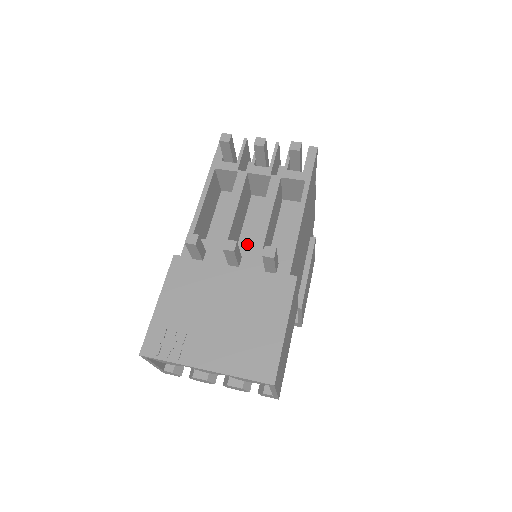
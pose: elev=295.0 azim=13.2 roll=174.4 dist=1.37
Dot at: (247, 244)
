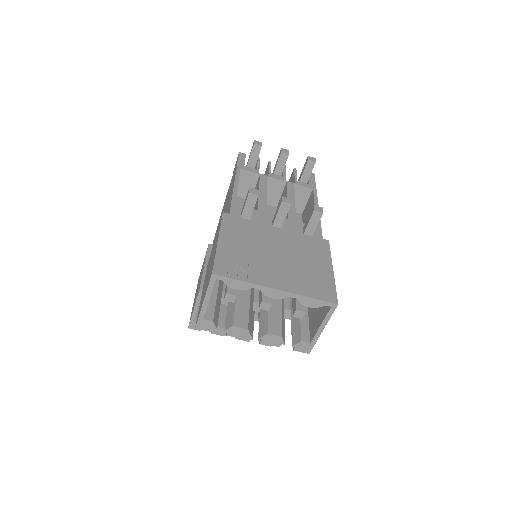
Dot at: occluded
